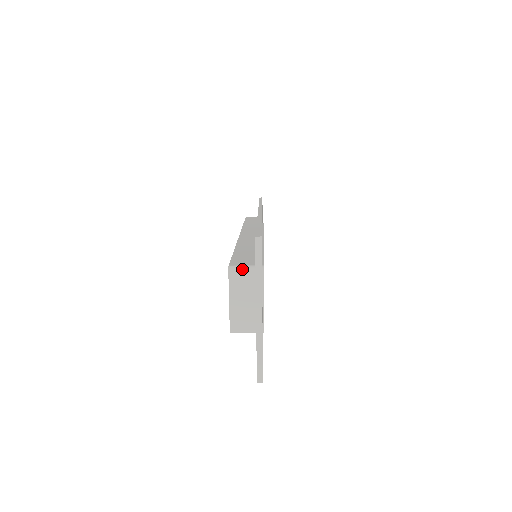
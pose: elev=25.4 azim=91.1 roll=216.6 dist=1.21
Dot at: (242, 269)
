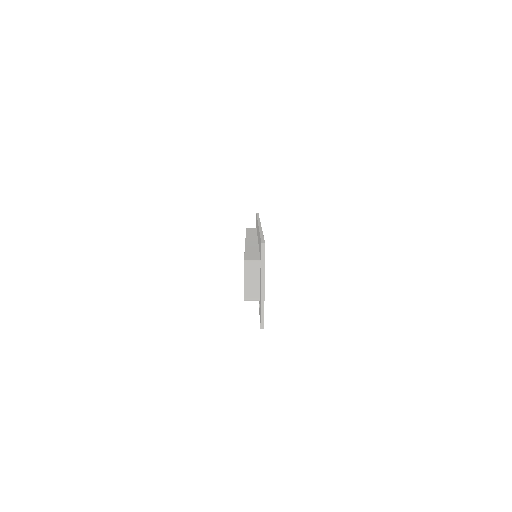
Dot at: (252, 262)
